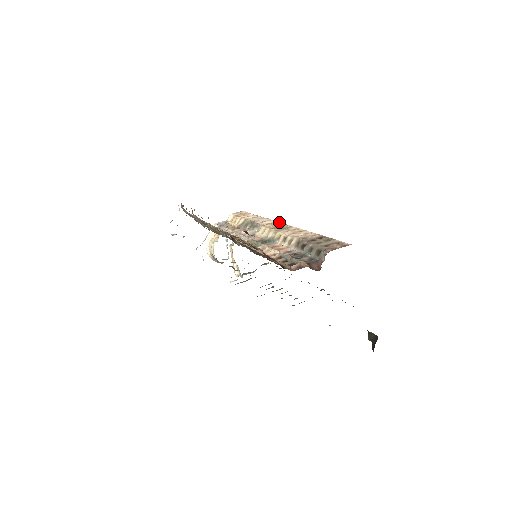
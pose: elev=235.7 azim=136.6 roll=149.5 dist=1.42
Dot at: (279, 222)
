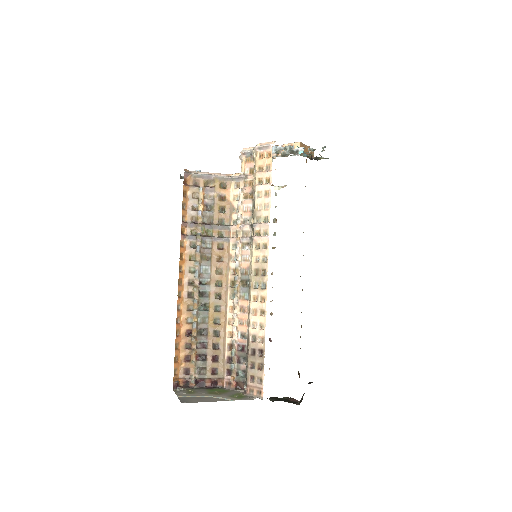
Dot at: (268, 253)
